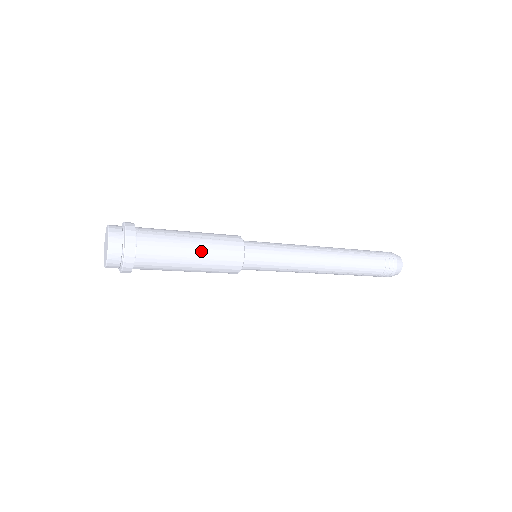
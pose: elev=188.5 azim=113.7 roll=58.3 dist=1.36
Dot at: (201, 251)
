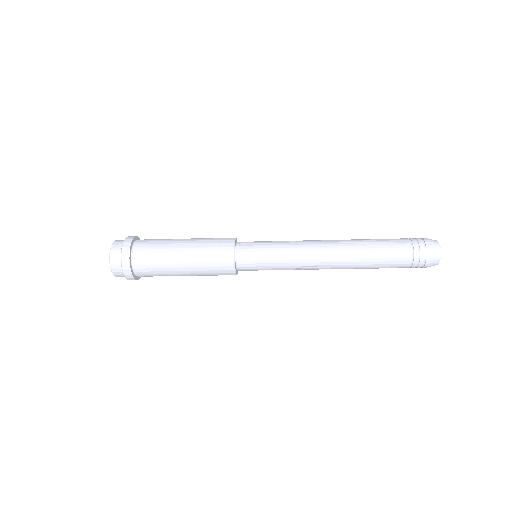
Dot at: (190, 254)
